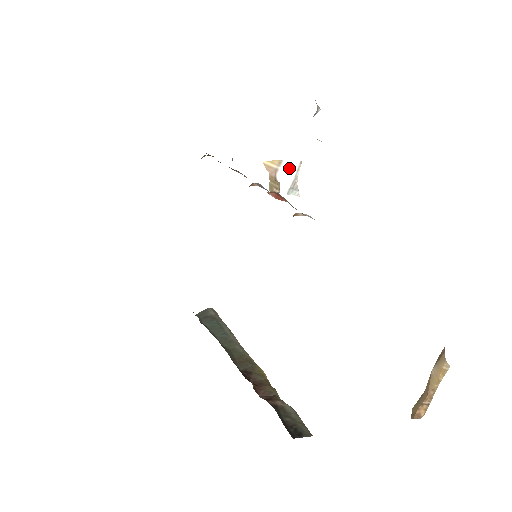
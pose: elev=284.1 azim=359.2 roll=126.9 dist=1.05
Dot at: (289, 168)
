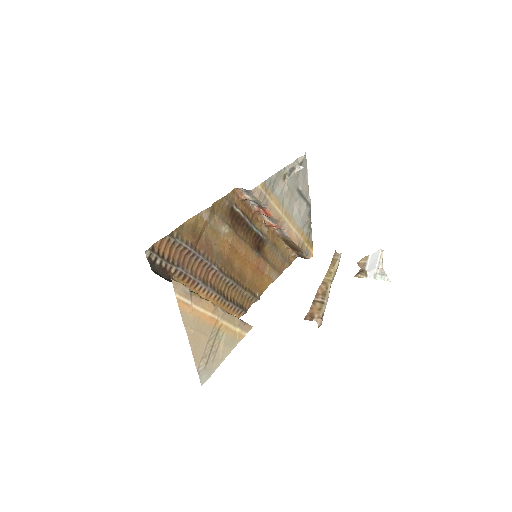
Dot at: (374, 259)
